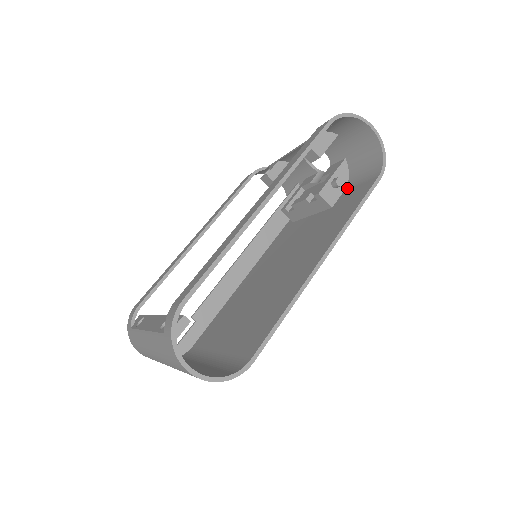
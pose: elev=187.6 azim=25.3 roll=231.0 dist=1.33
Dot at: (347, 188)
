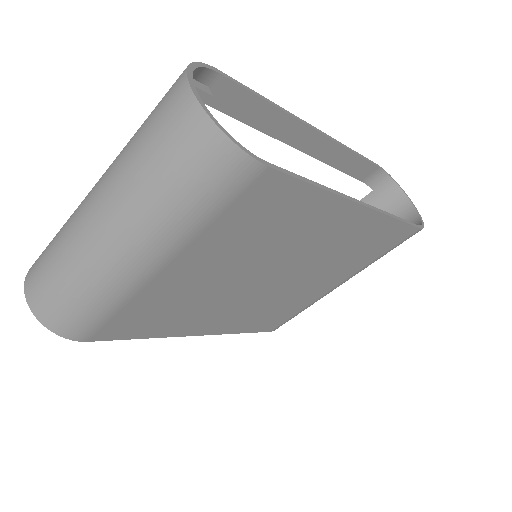
Dot at: occluded
